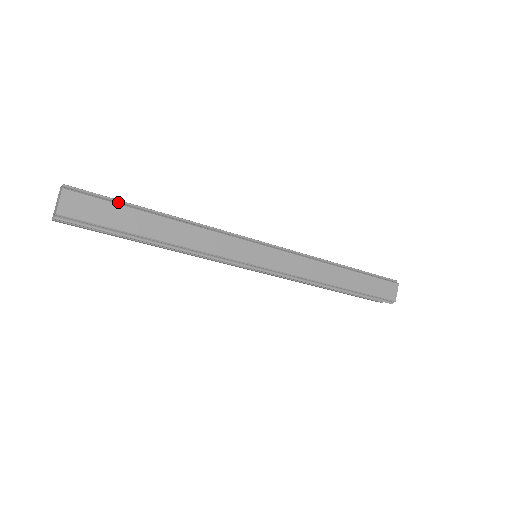
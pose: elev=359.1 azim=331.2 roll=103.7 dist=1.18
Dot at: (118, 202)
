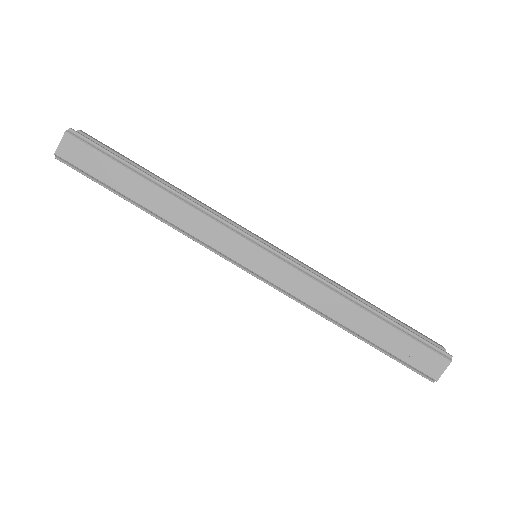
Dot at: (113, 157)
